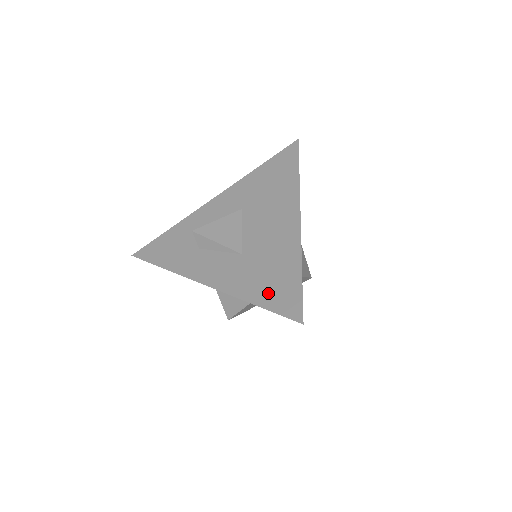
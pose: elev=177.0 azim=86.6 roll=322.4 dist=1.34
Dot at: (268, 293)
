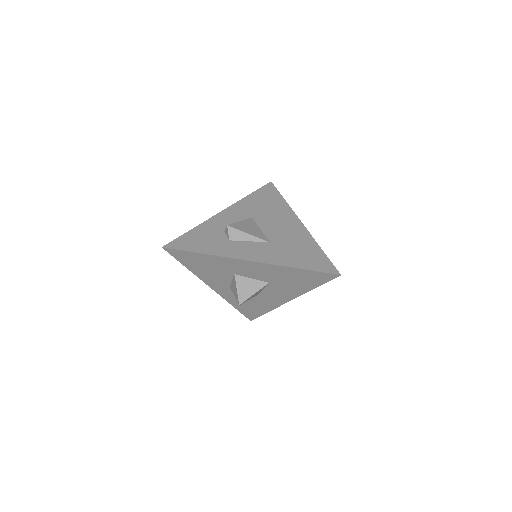
Dot at: (305, 261)
